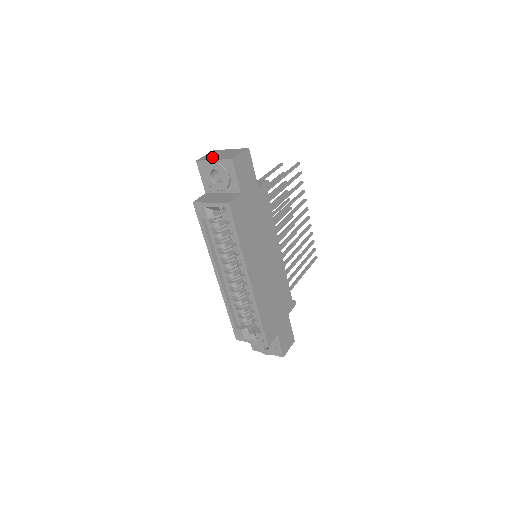
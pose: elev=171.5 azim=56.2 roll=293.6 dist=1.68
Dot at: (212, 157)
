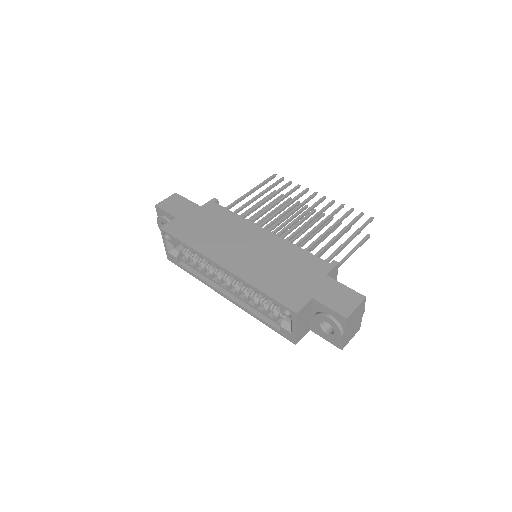
Dot at: occluded
